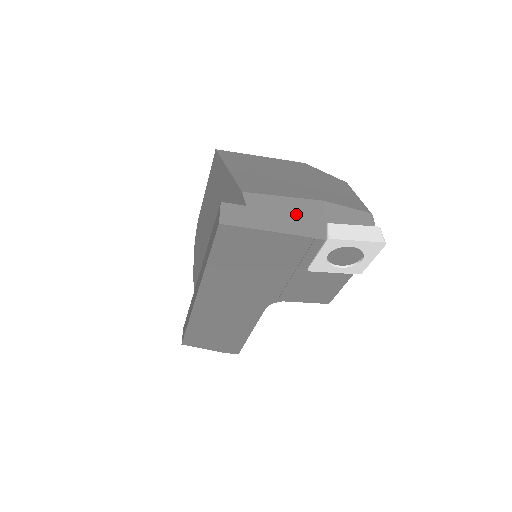
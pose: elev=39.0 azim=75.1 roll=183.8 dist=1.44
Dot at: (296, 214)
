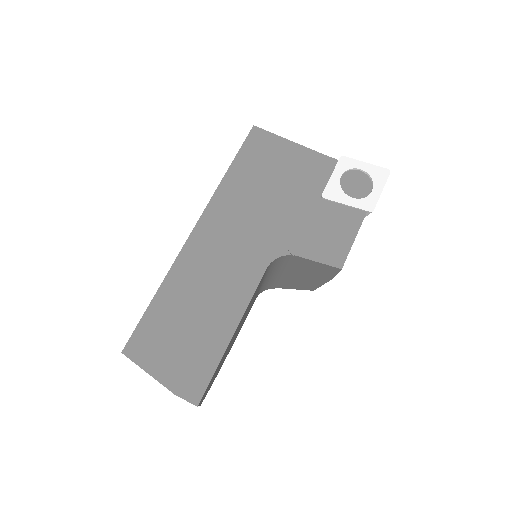
Dot at: occluded
